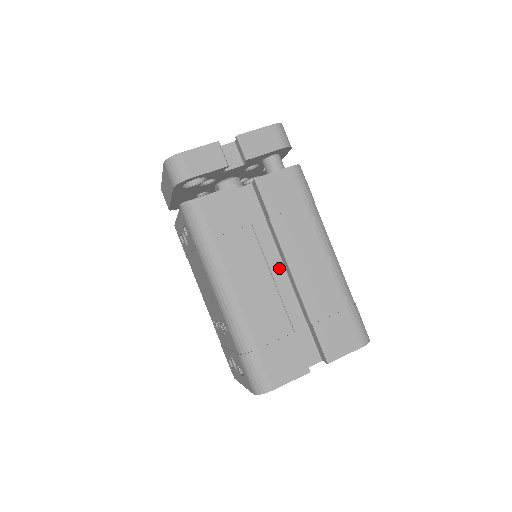
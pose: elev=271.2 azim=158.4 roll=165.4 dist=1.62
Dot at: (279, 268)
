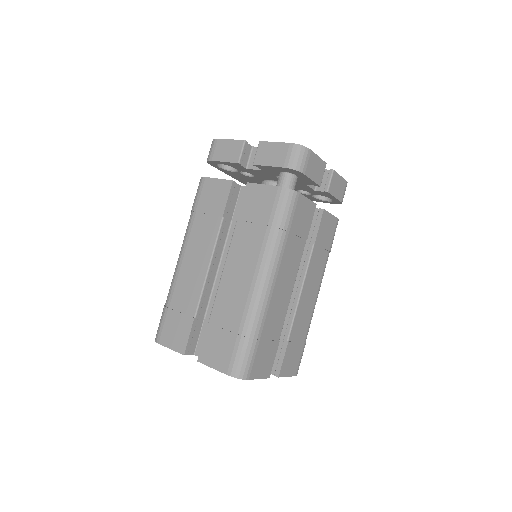
Dot at: occluded
